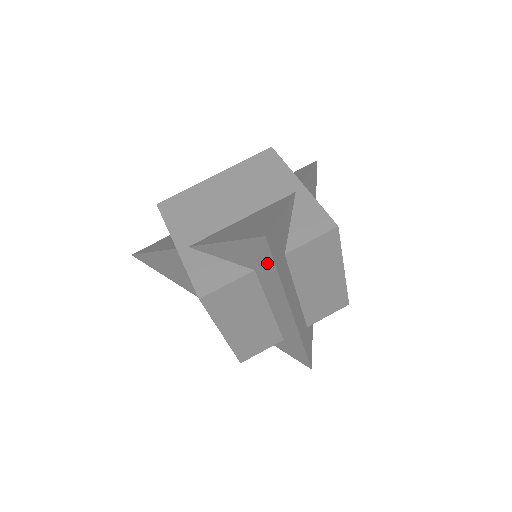
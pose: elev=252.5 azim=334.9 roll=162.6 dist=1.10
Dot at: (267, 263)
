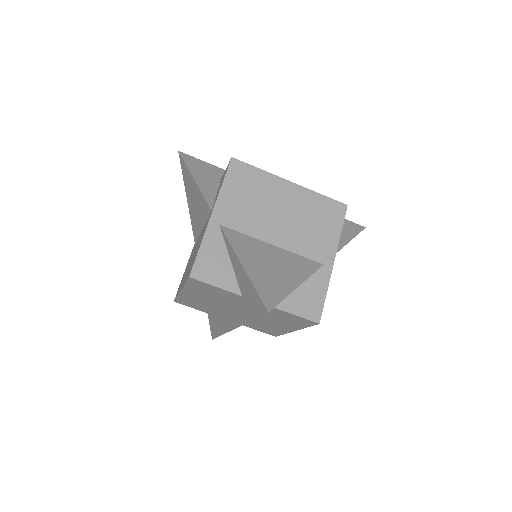
Dot at: (253, 310)
